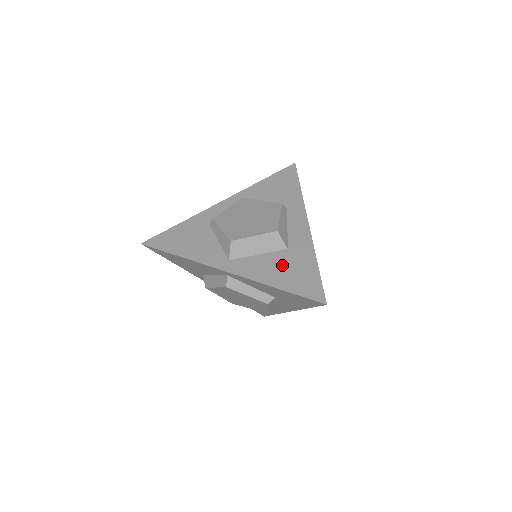
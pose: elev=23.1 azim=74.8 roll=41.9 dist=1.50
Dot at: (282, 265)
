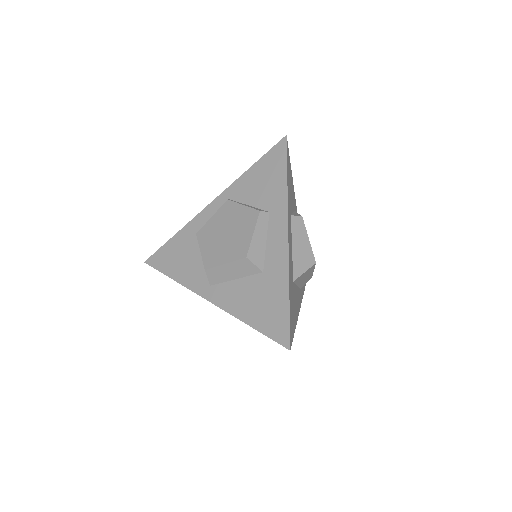
Dot at: (255, 295)
